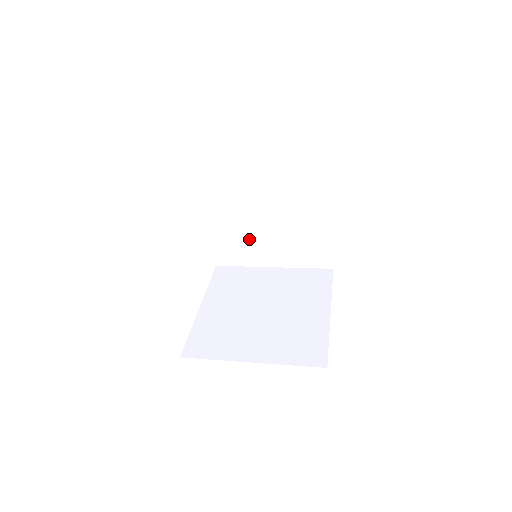
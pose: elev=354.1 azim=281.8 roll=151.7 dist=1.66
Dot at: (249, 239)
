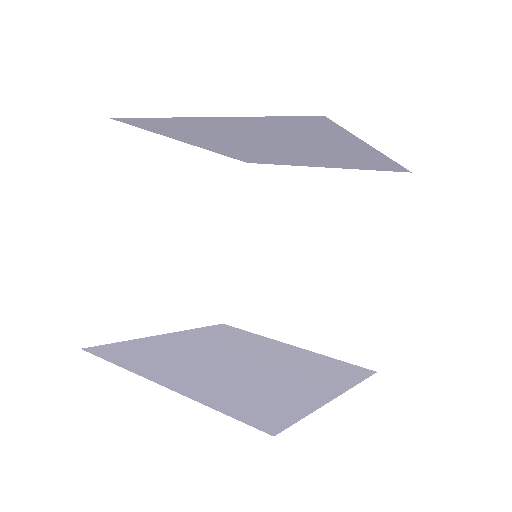
Dot at: (267, 155)
